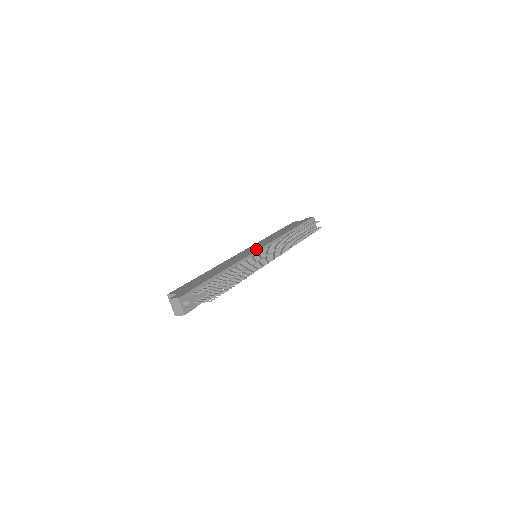
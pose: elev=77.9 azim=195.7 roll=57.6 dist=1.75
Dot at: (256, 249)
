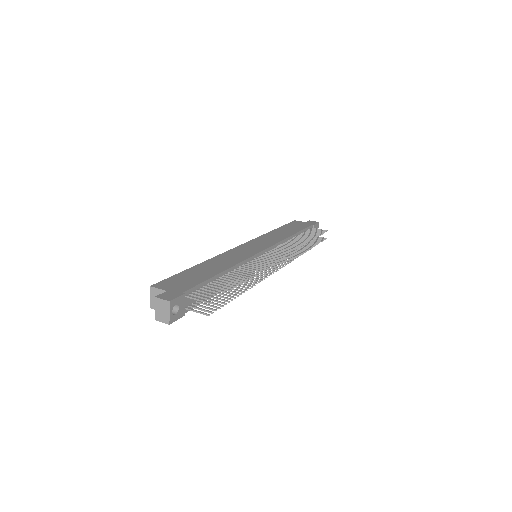
Dot at: (260, 249)
